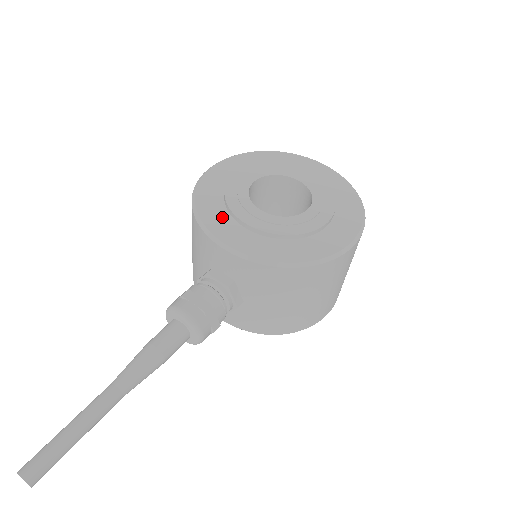
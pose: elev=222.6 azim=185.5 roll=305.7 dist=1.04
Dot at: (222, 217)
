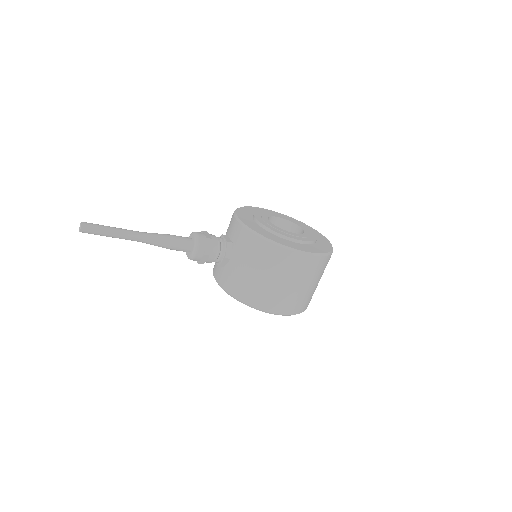
Dot at: (248, 215)
